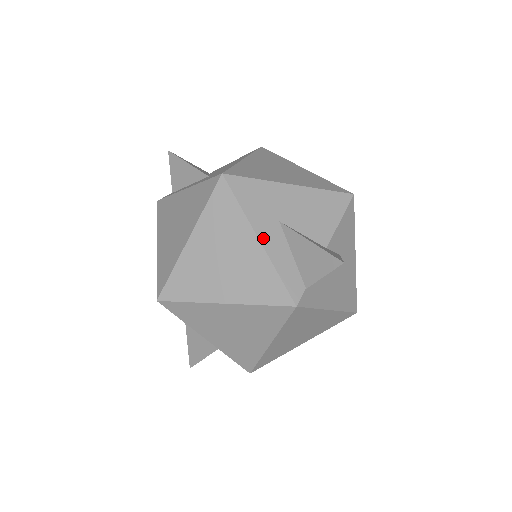
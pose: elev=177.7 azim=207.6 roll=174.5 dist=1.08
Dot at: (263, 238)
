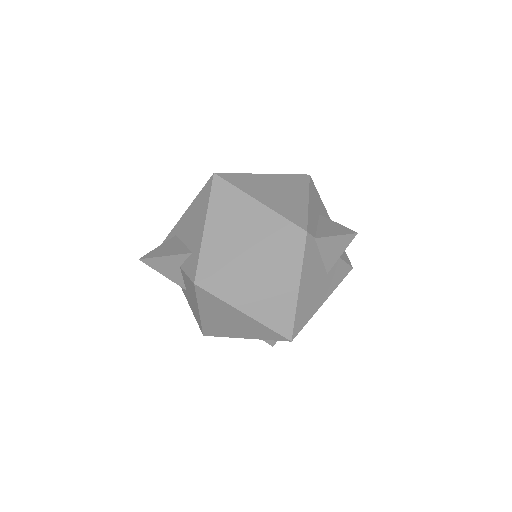
Dot at: (310, 203)
